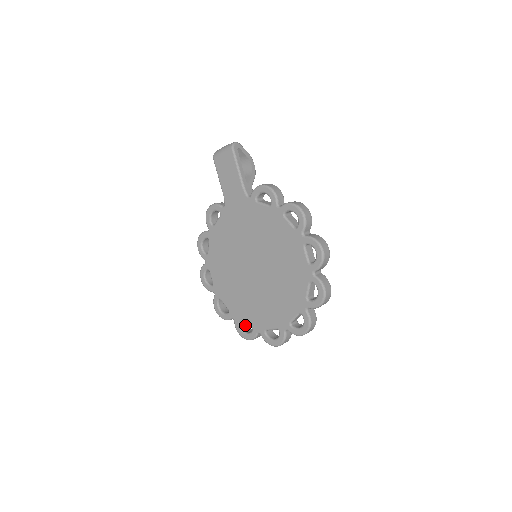
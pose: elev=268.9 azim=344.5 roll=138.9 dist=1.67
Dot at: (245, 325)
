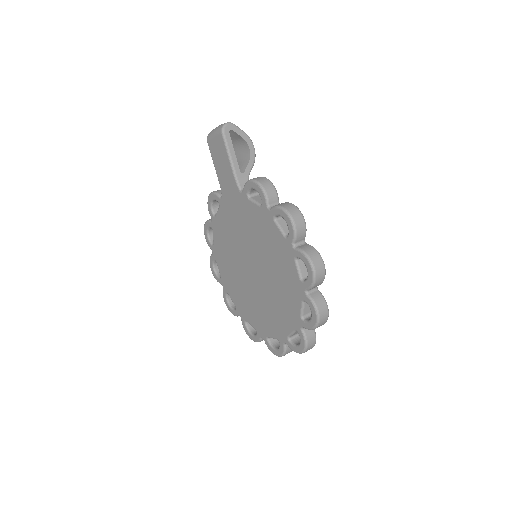
Dot at: occluded
